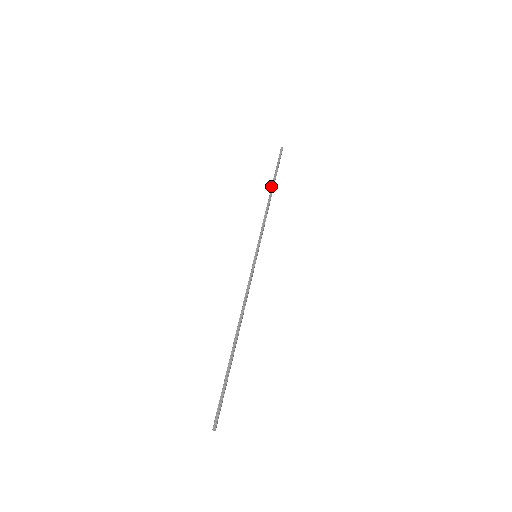
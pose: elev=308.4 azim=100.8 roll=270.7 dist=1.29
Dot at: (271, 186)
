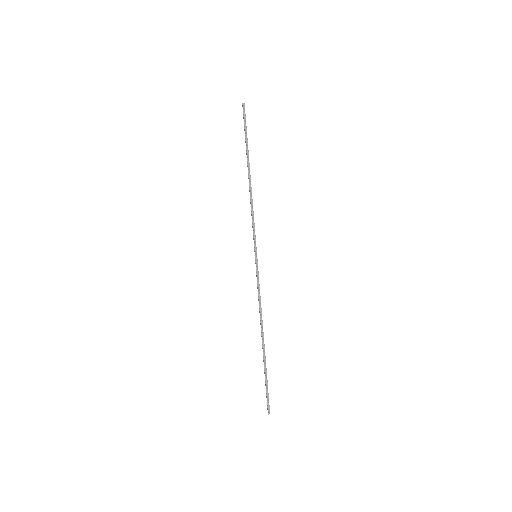
Dot at: (247, 166)
